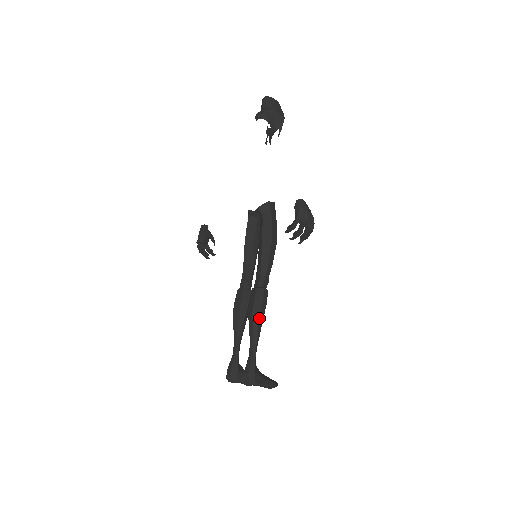
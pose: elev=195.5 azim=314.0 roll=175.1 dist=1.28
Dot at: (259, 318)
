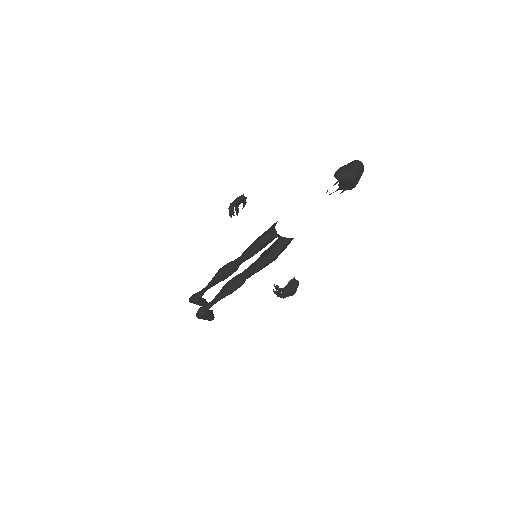
Dot at: (227, 295)
